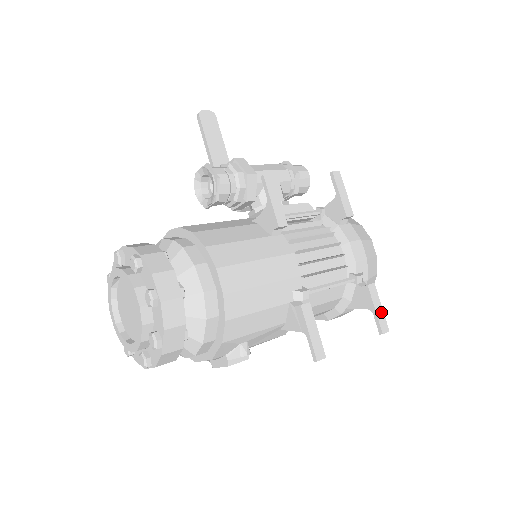
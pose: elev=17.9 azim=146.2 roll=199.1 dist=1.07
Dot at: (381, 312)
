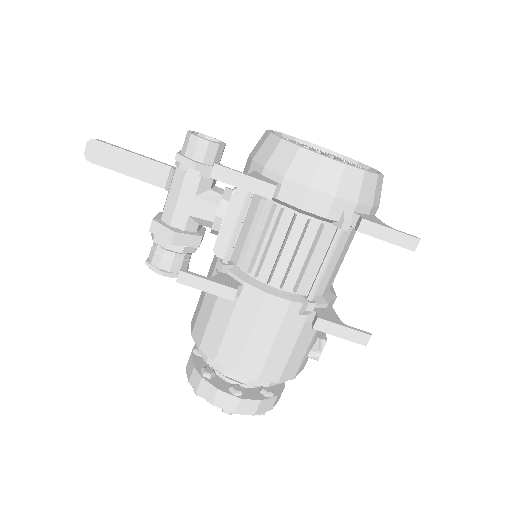
Dot at: (395, 235)
